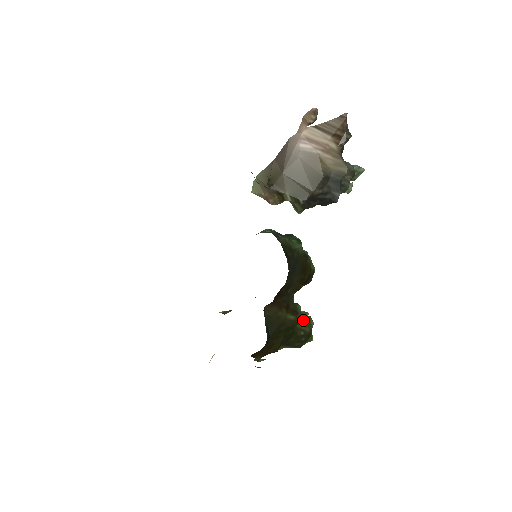
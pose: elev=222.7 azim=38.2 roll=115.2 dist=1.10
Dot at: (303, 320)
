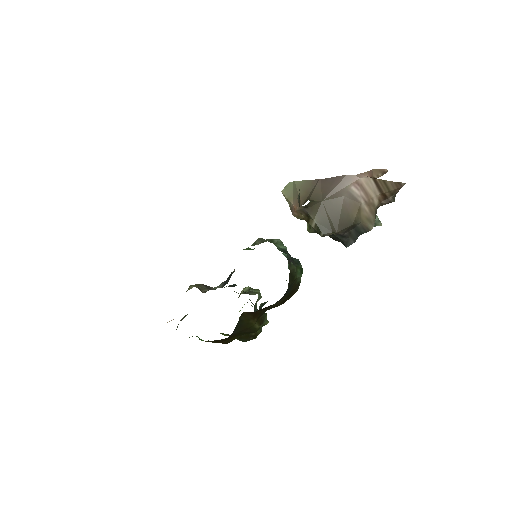
Dot at: (261, 326)
